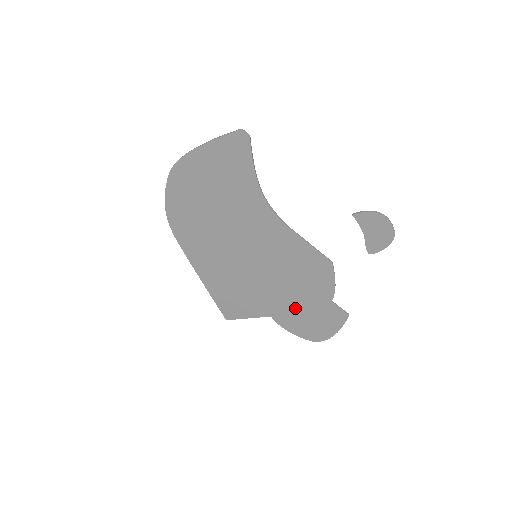
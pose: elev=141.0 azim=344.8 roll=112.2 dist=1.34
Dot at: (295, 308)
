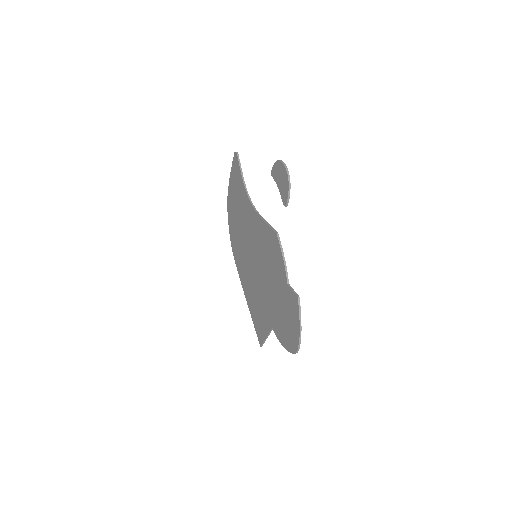
Dot at: (277, 307)
